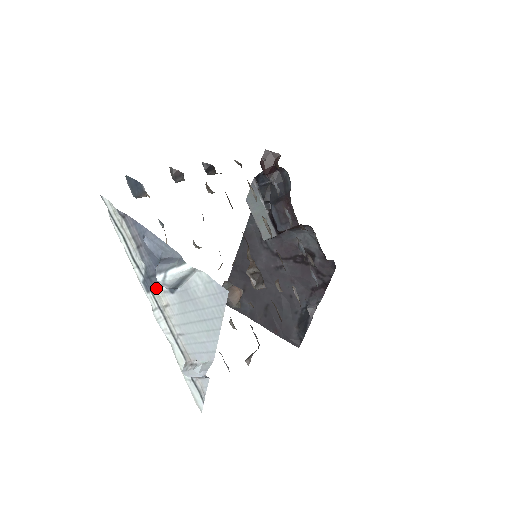
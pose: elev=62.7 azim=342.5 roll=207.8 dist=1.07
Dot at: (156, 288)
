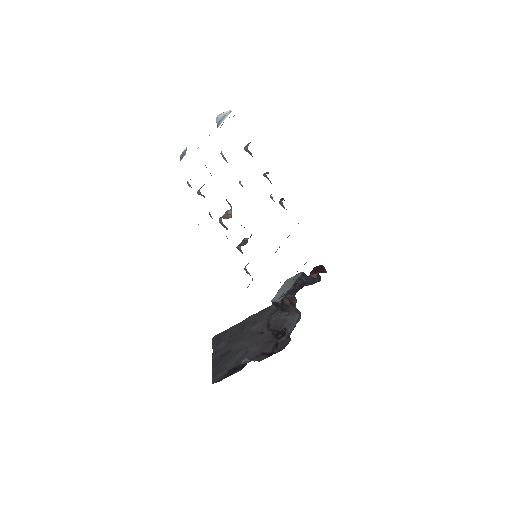
Dot at: occluded
